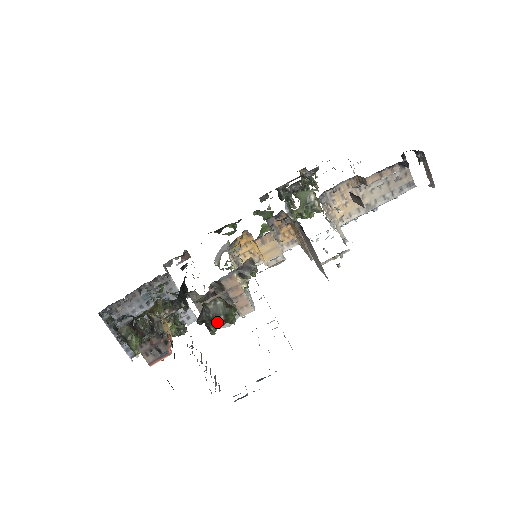
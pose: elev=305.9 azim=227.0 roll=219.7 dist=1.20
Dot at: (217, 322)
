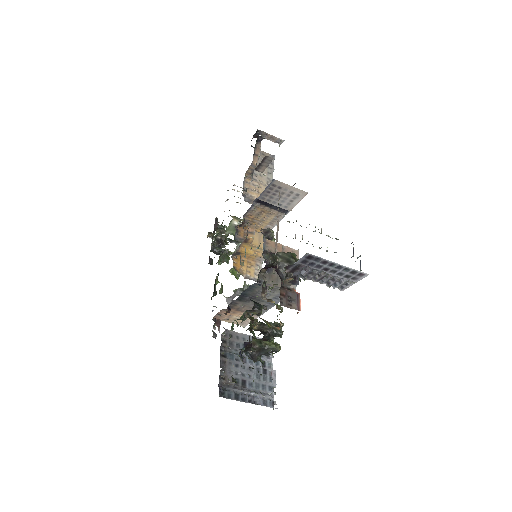
Dot at: occluded
